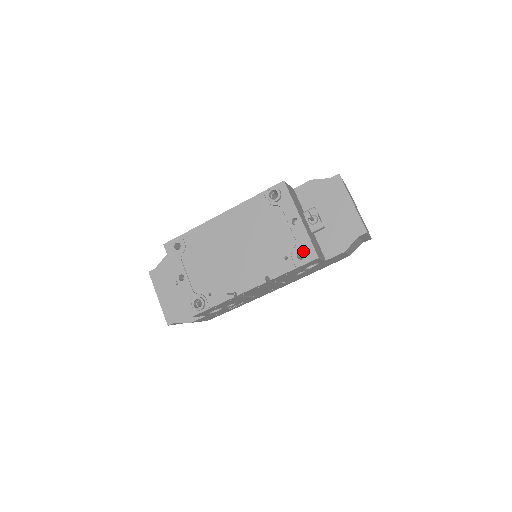
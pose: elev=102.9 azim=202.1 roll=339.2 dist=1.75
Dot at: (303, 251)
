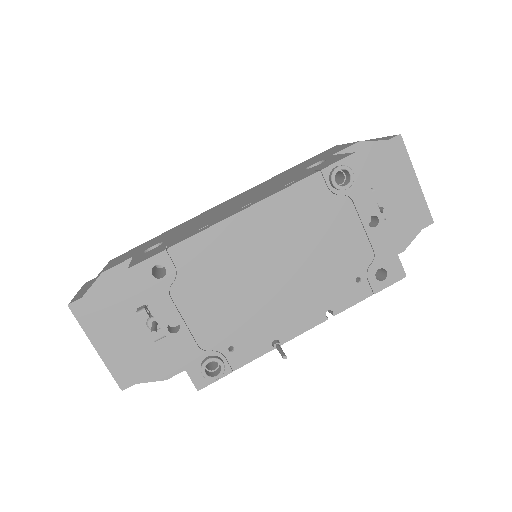
Dot at: (385, 268)
